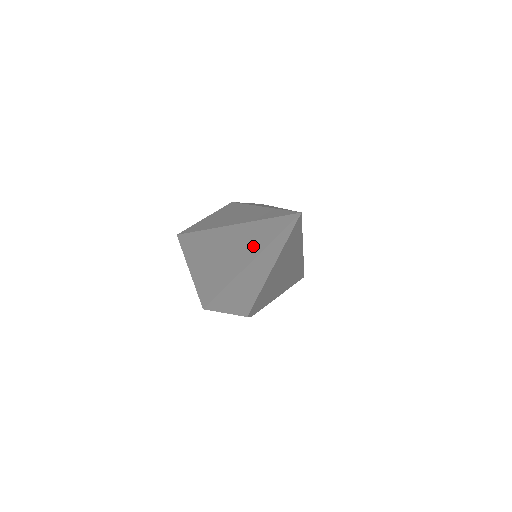
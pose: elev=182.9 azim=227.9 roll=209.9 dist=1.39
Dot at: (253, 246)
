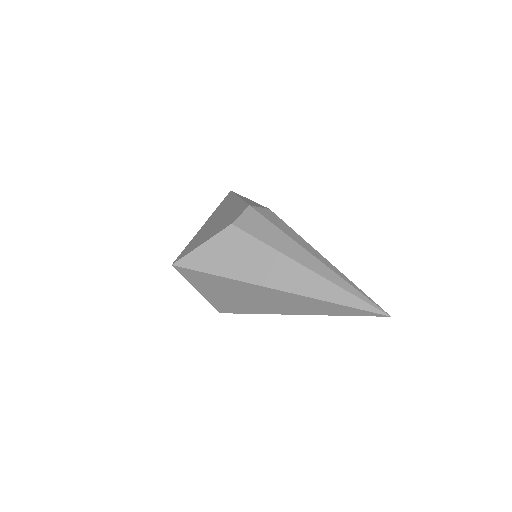
Dot at: (318, 310)
